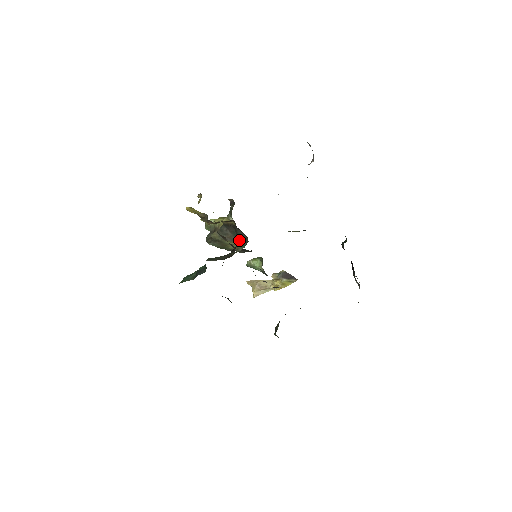
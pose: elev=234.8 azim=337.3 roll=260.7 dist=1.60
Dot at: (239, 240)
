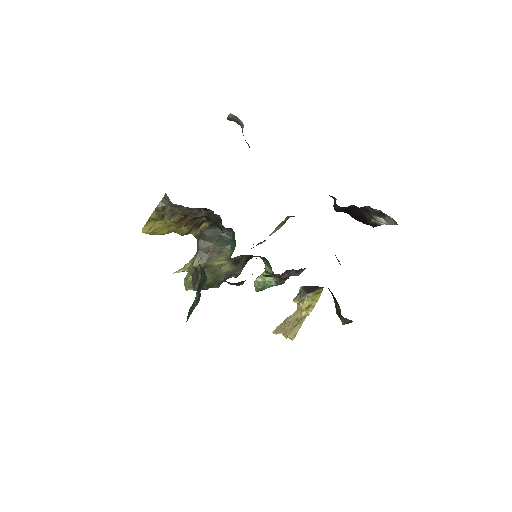
Dot at: (225, 247)
